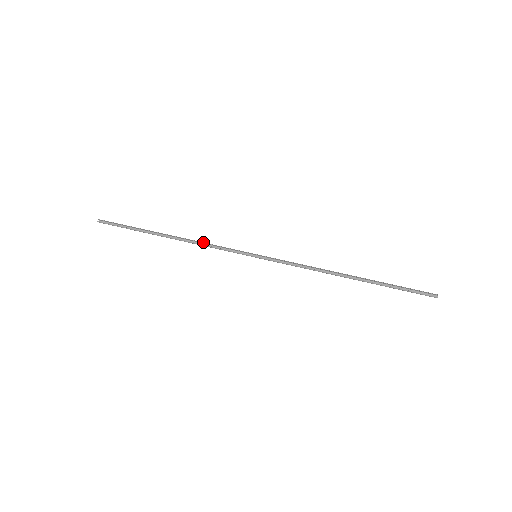
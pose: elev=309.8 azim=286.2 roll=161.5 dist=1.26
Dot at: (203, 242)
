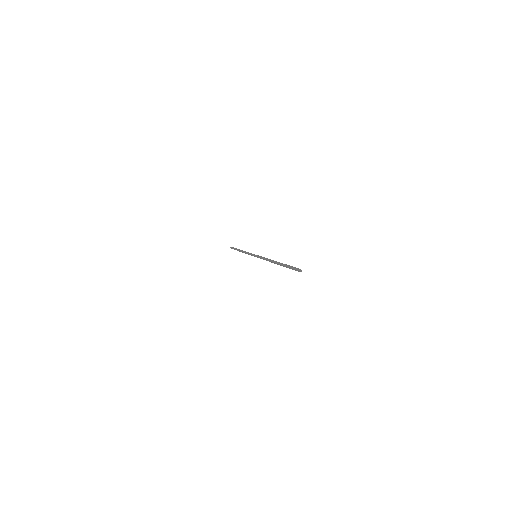
Dot at: occluded
